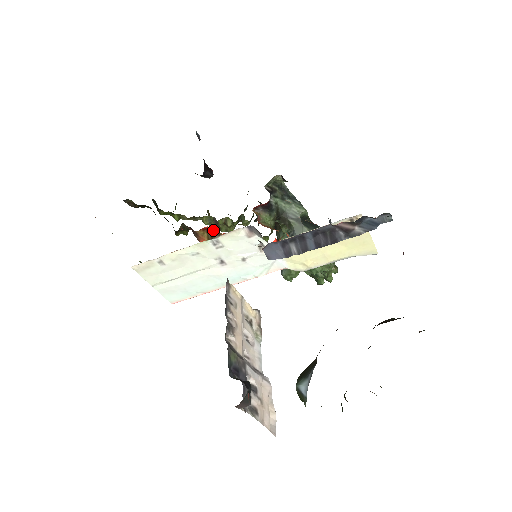
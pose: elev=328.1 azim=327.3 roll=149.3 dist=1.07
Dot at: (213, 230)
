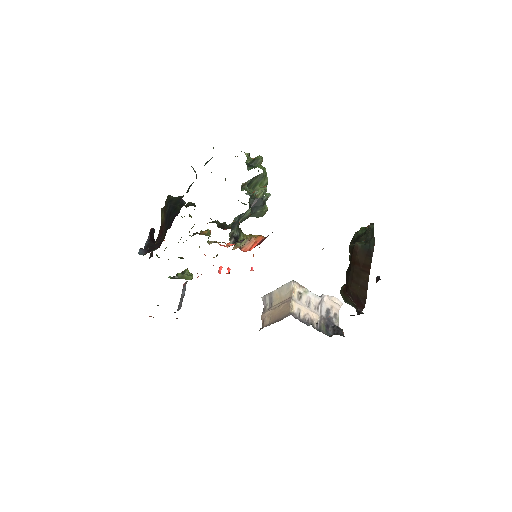
Dot at: occluded
